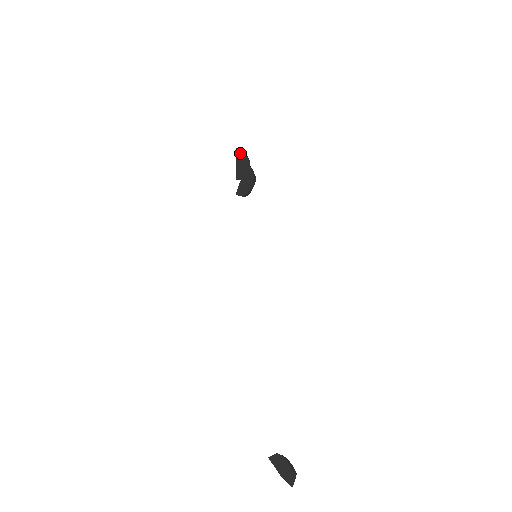
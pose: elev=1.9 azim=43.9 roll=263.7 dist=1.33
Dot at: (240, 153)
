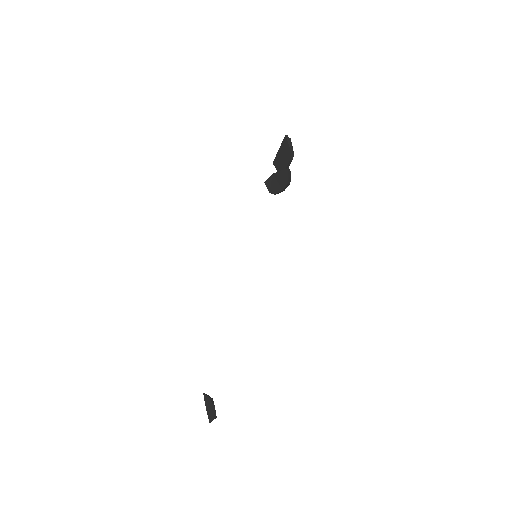
Dot at: (286, 144)
